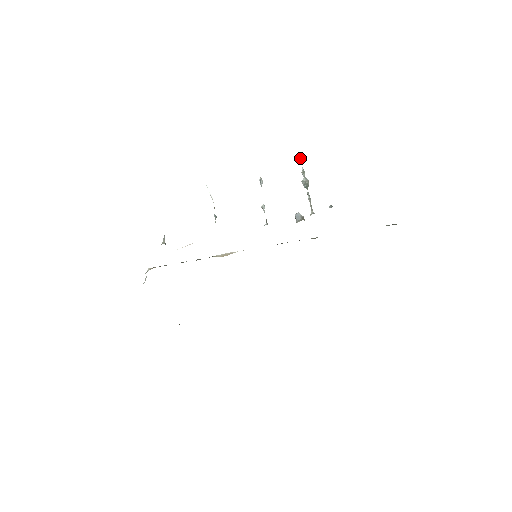
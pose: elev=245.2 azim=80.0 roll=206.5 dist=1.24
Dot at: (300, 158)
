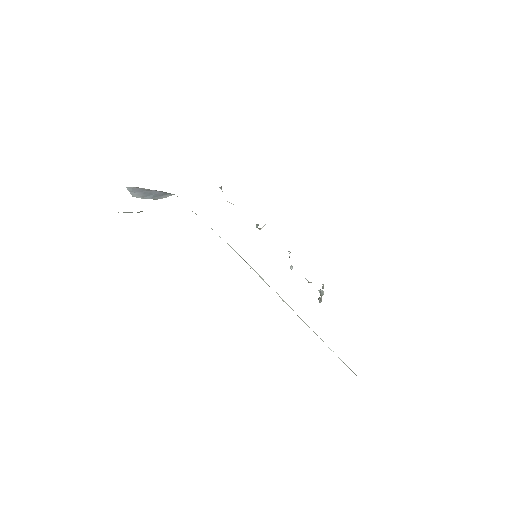
Dot at: (321, 297)
